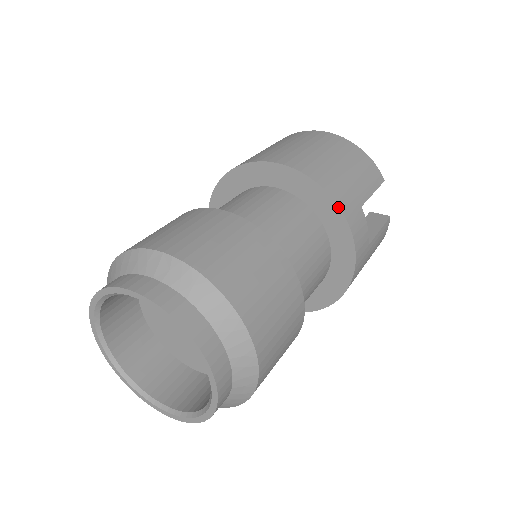
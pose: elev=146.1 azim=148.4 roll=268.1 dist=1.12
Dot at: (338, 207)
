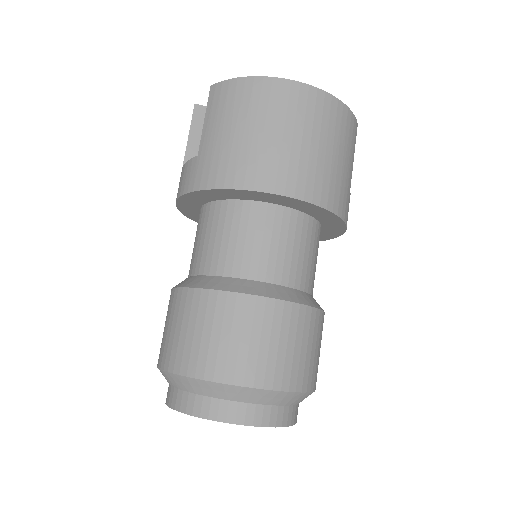
Dot at: (342, 220)
